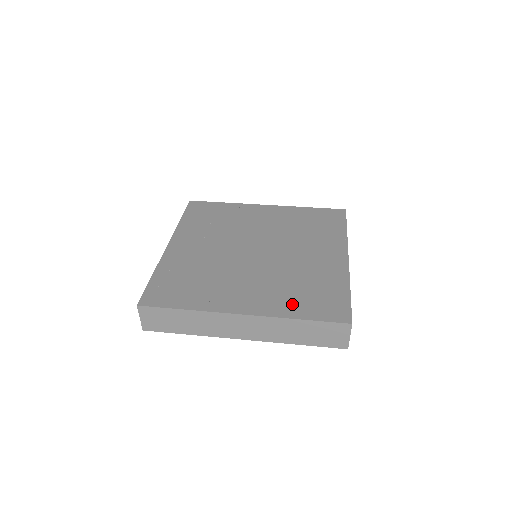
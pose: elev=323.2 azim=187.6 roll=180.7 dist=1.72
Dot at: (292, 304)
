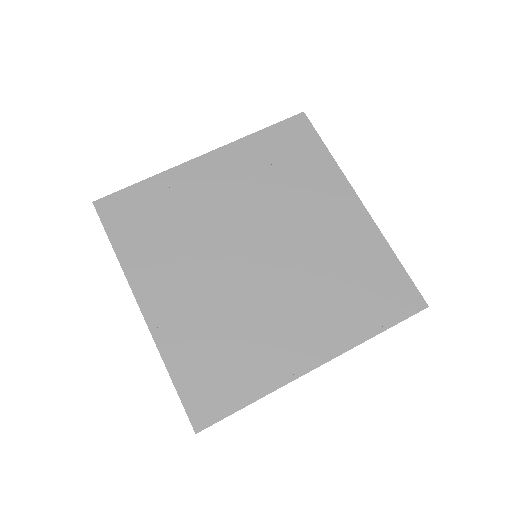
Dot at: (357, 317)
